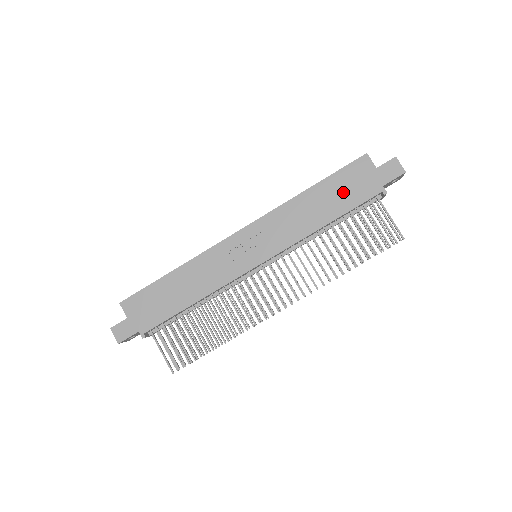
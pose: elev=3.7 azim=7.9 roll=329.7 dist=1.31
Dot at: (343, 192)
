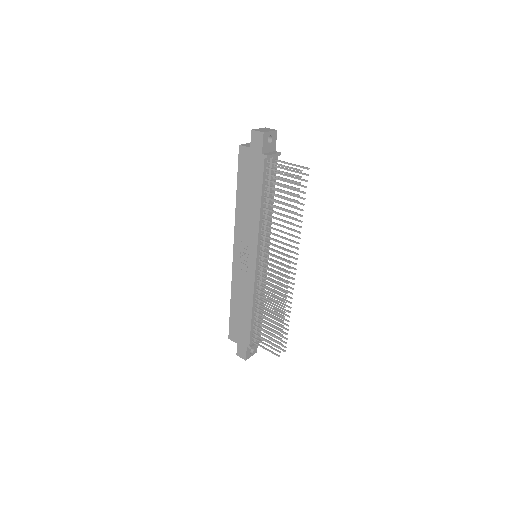
Dot at: (250, 180)
